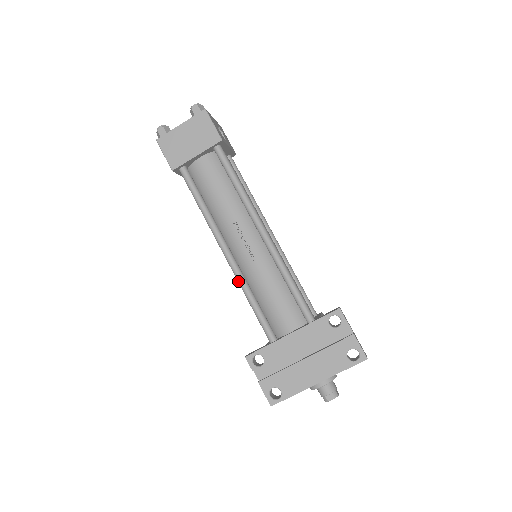
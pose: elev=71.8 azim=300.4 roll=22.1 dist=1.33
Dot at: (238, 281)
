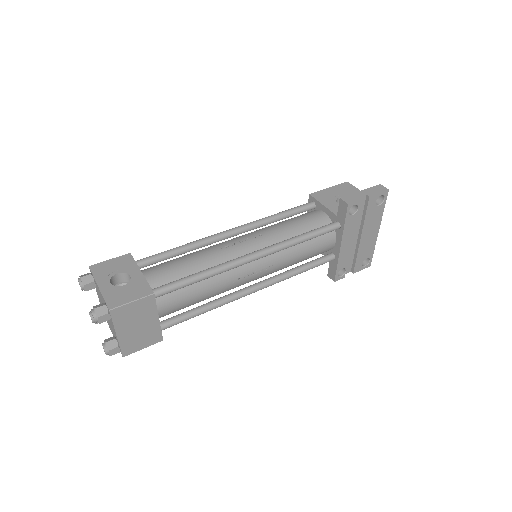
Dot at: occluded
